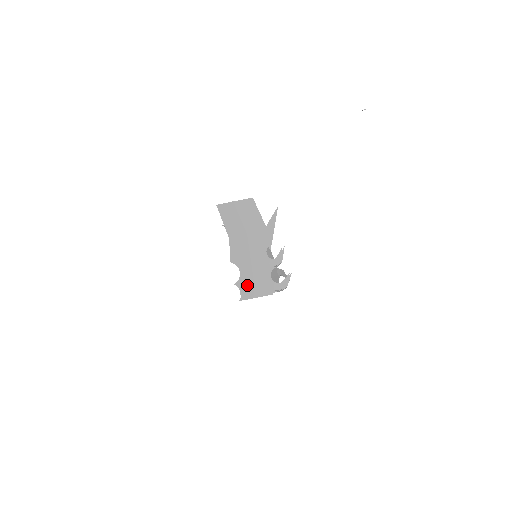
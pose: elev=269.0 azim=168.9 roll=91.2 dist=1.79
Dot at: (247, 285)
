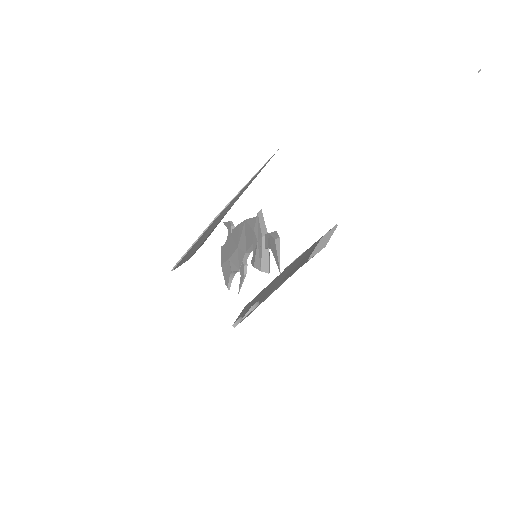
Dot at: occluded
